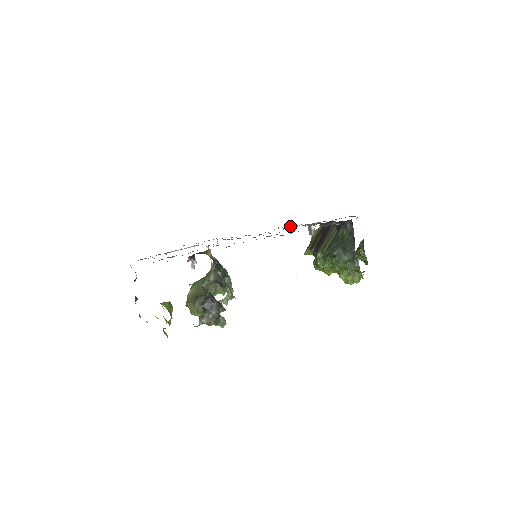
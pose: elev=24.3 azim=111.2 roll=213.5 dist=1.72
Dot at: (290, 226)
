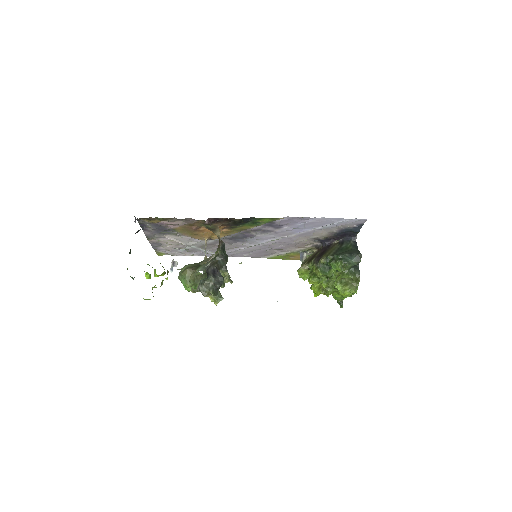
Dot at: (282, 252)
